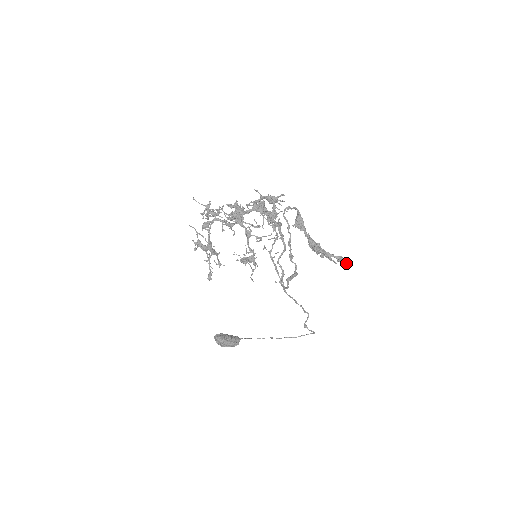
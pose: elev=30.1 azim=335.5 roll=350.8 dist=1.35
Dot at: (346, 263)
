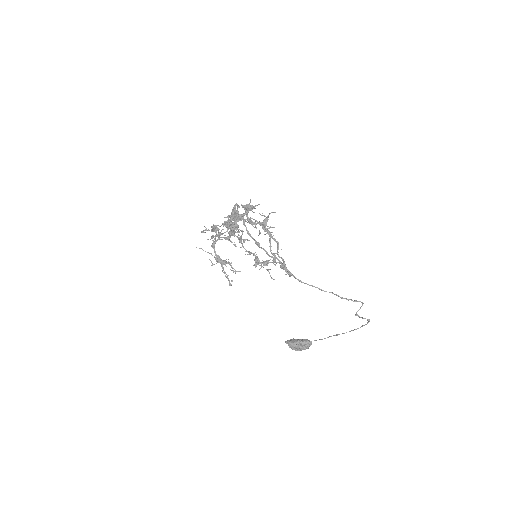
Dot at: (237, 226)
